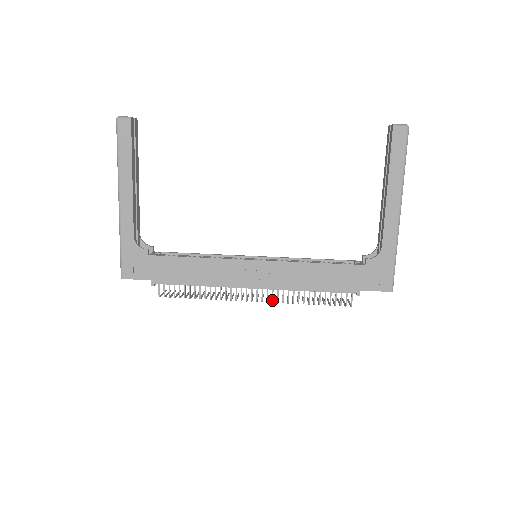
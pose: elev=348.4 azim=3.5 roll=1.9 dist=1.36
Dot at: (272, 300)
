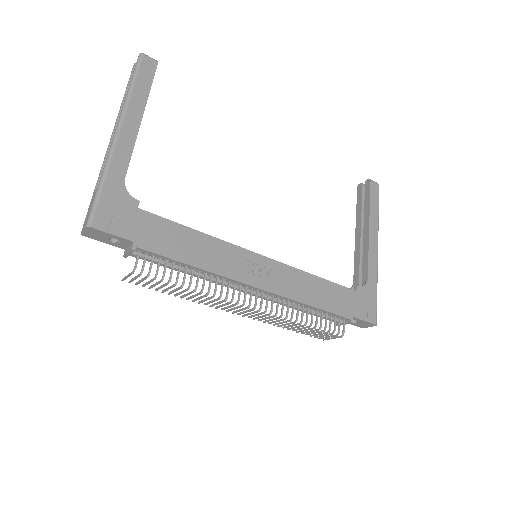
Dot at: (272, 310)
